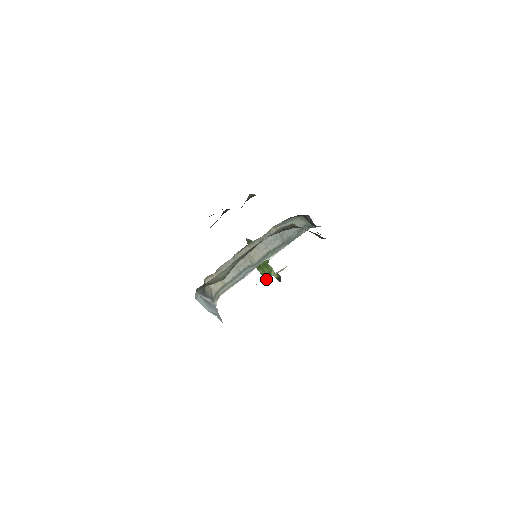
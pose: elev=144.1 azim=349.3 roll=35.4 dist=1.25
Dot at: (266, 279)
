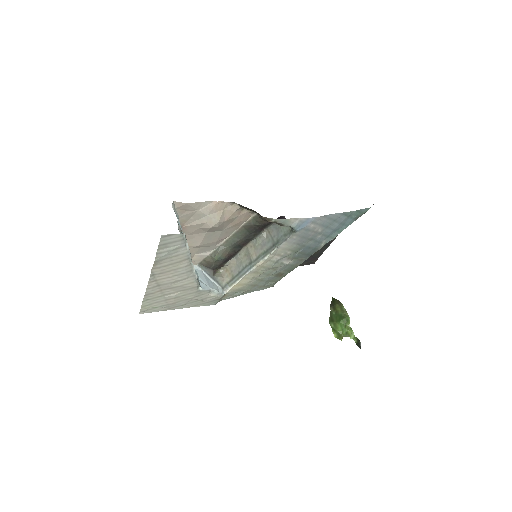
Dot at: (336, 334)
